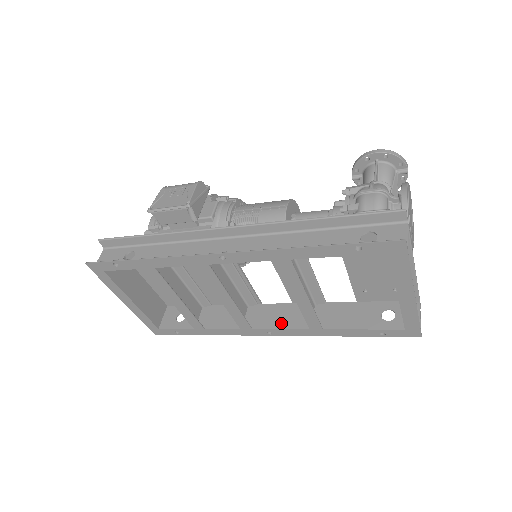
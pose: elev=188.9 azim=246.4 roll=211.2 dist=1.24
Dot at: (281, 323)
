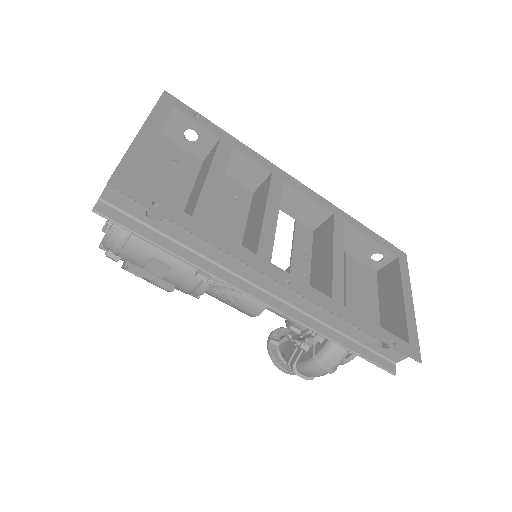
Dot at: occluded
